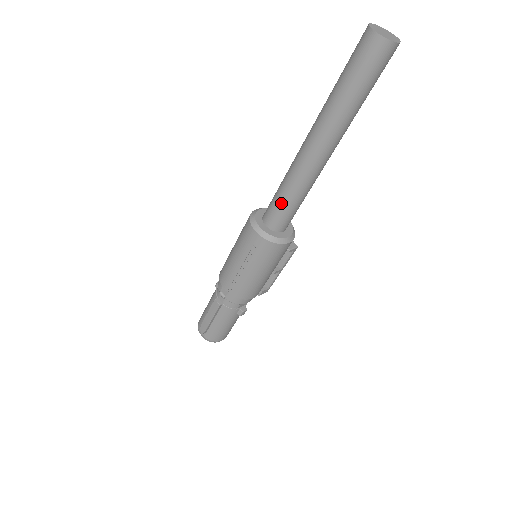
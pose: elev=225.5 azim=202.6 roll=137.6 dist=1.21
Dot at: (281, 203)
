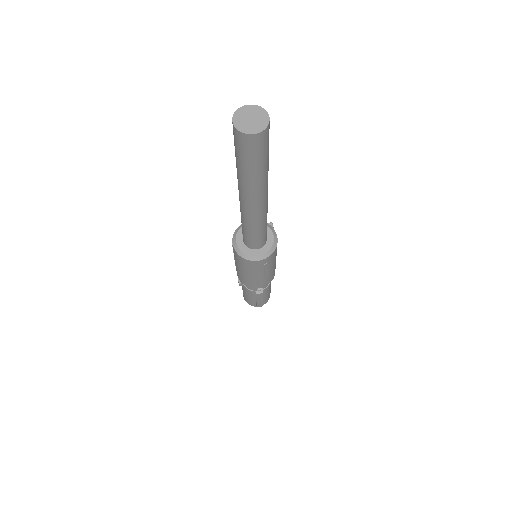
Dot at: (259, 236)
